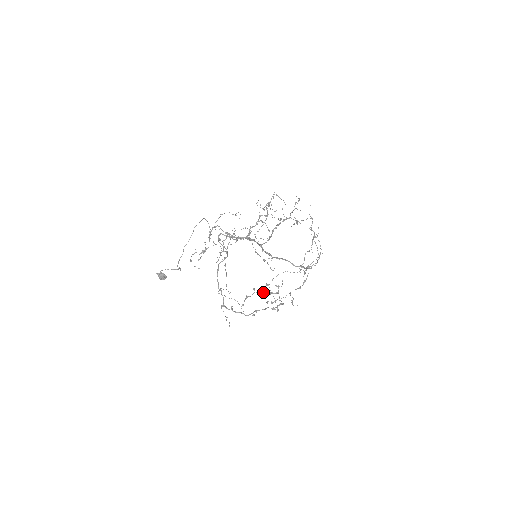
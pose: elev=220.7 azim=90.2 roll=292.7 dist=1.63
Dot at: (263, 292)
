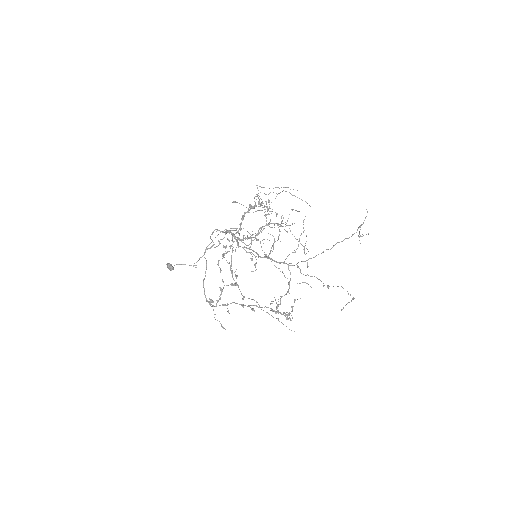
Dot at: (230, 284)
